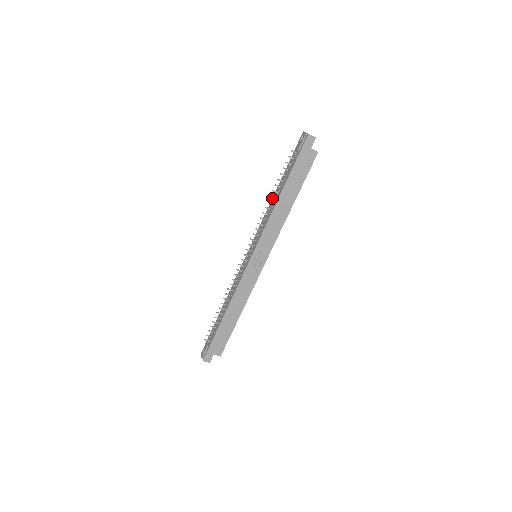
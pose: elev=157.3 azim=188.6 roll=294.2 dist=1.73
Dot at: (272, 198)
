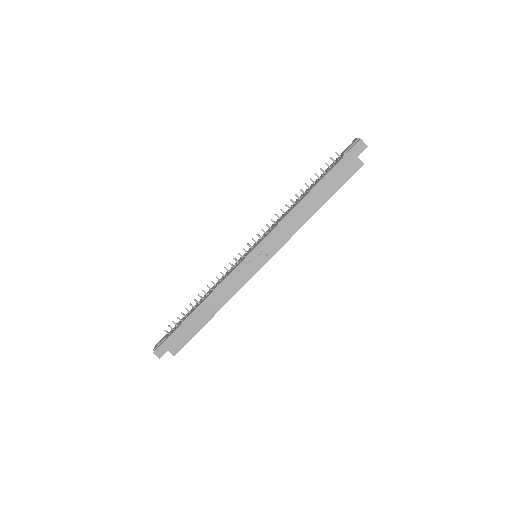
Dot at: (297, 199)
